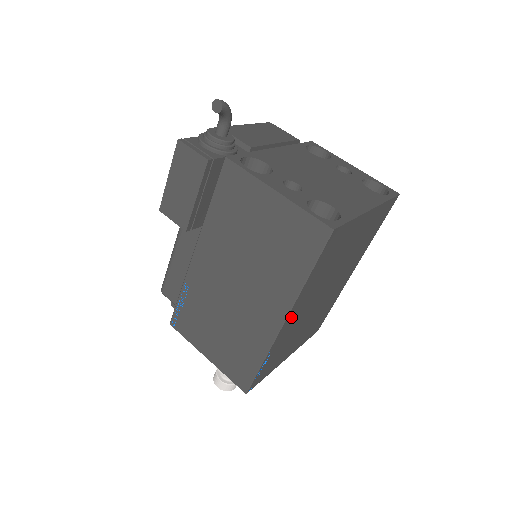
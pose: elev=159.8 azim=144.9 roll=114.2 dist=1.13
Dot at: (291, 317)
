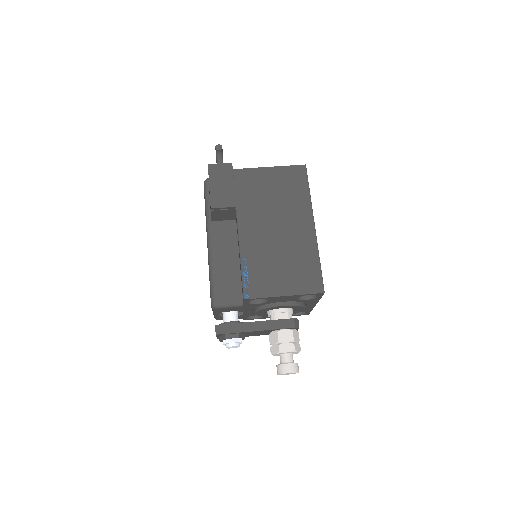
Dot at: occluded
